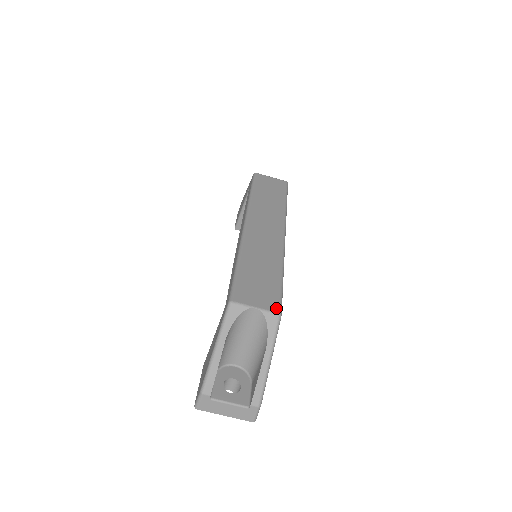
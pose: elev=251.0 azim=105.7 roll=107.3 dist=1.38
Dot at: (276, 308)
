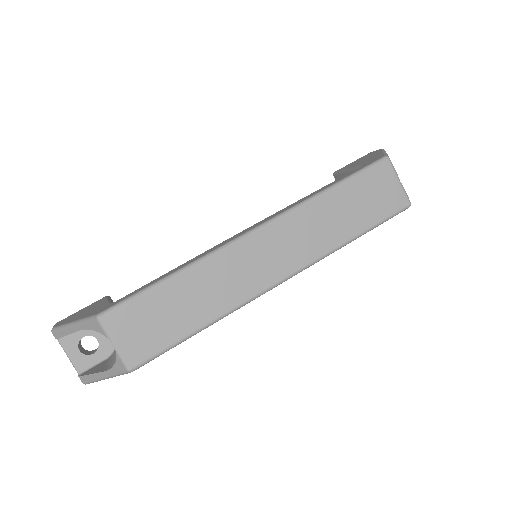
Dot at: (134, 362)
